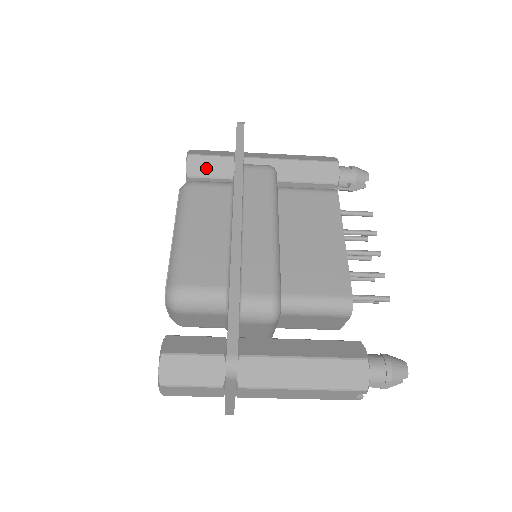
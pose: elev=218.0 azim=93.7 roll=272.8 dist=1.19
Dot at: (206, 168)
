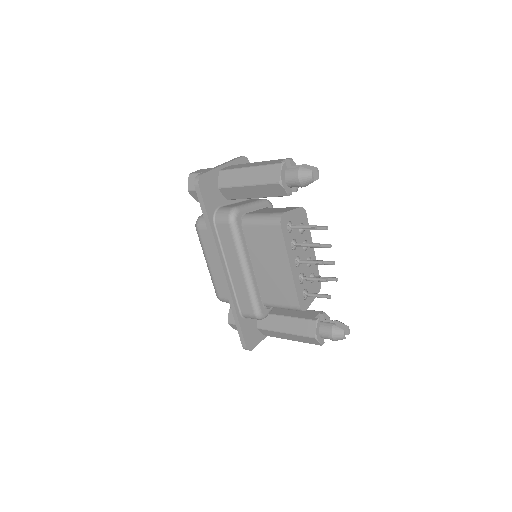
Dot at: occluded
